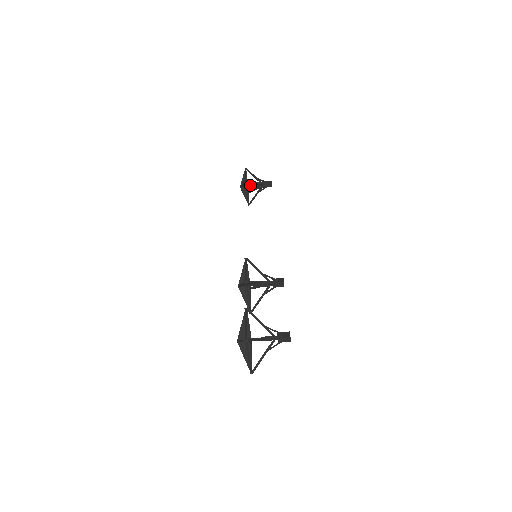
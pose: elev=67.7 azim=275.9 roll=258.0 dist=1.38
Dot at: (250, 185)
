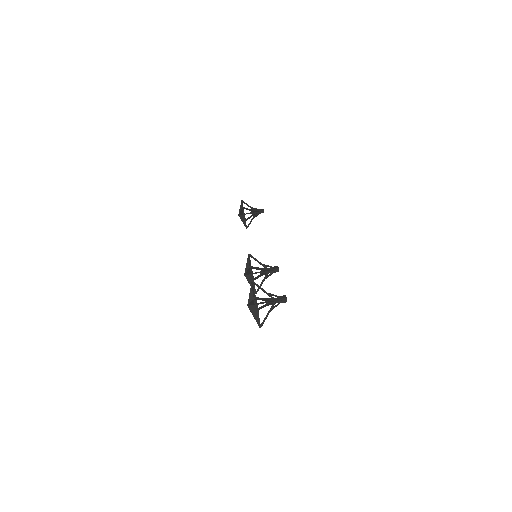
Dot at: (246, 213)
